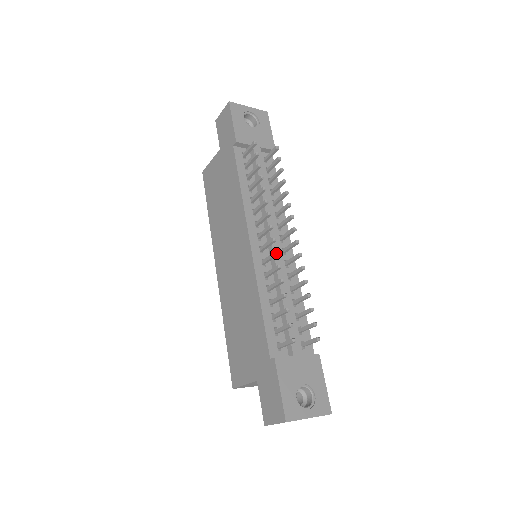
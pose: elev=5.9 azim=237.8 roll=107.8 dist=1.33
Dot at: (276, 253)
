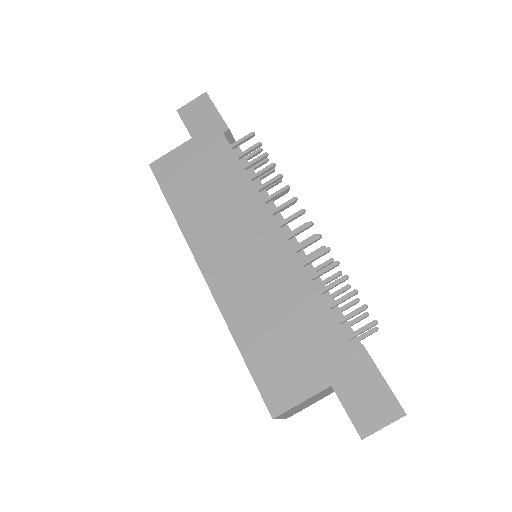
Dot at: (321, 236)
